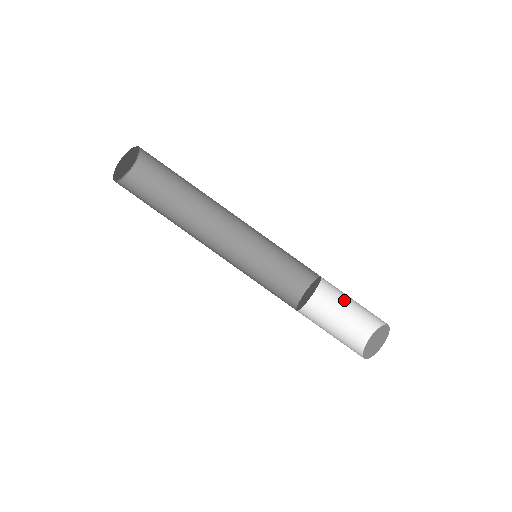
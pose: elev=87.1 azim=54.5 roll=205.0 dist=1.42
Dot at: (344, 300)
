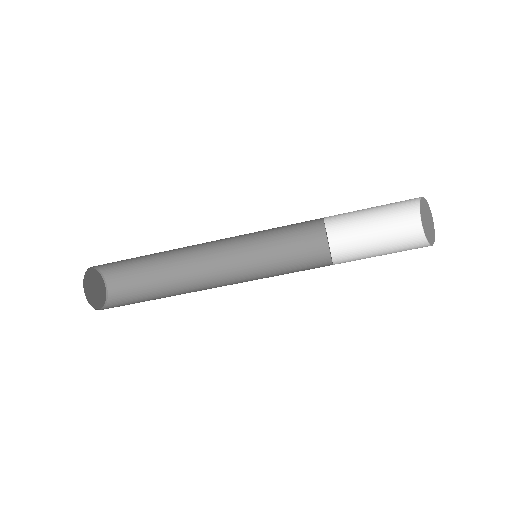
Dot at: (365, 217)
